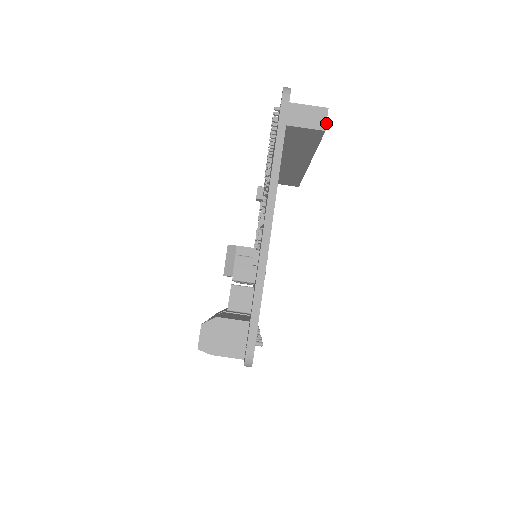
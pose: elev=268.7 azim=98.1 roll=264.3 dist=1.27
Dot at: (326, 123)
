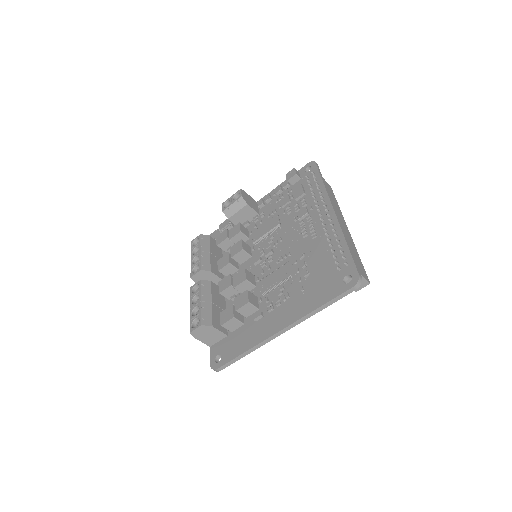
Dot at: occluded
